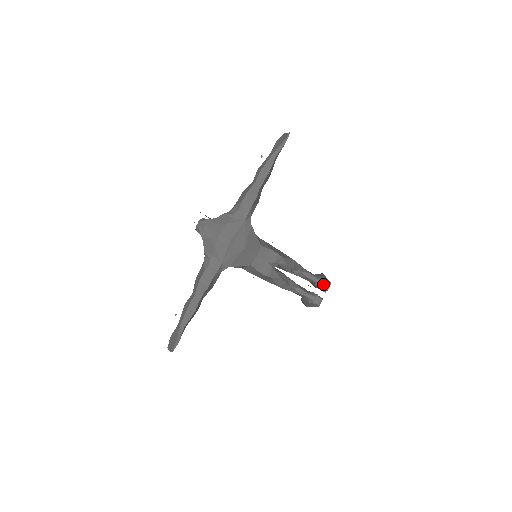
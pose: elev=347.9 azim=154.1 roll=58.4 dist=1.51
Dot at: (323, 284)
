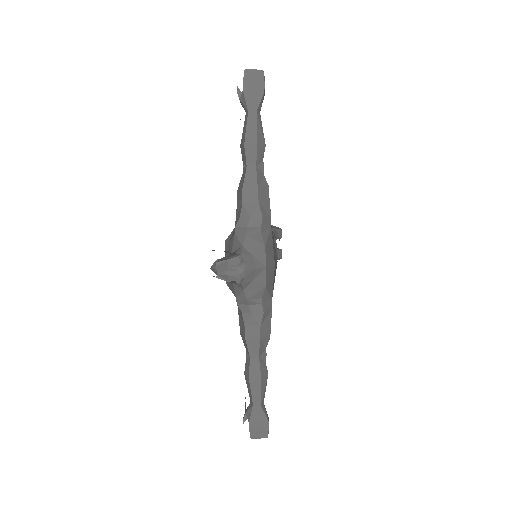
Dot at: (279, 234)
